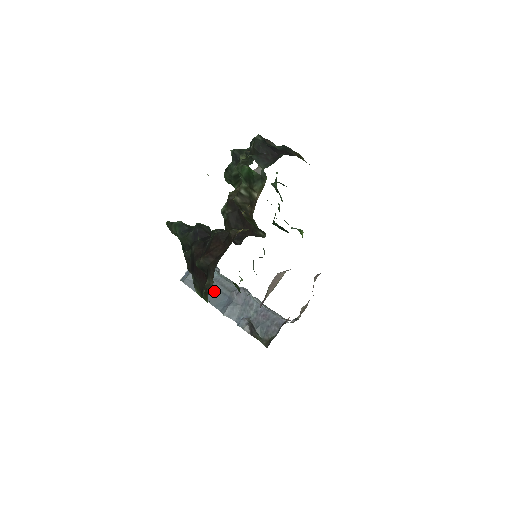
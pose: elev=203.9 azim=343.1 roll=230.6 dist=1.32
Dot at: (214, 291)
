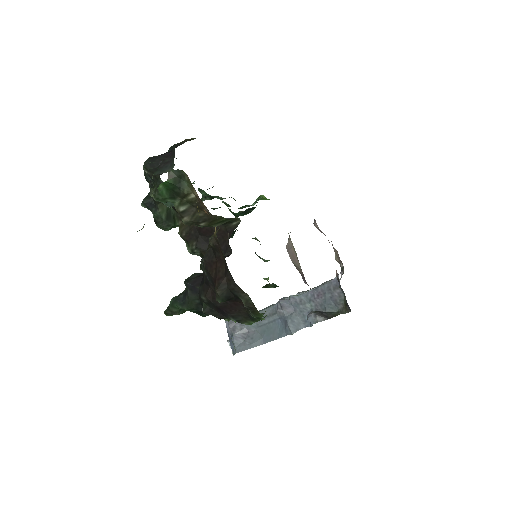
Dot at: (265, 329)
